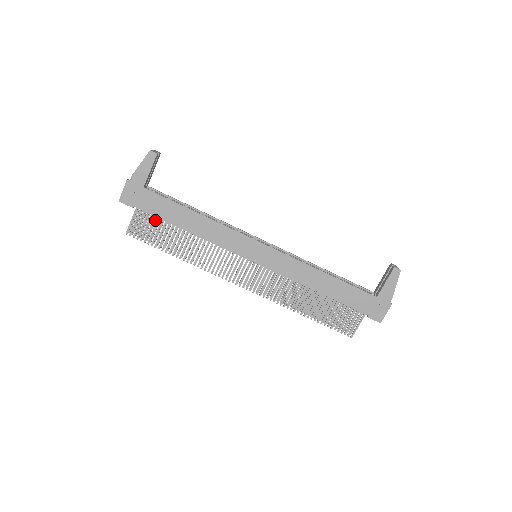
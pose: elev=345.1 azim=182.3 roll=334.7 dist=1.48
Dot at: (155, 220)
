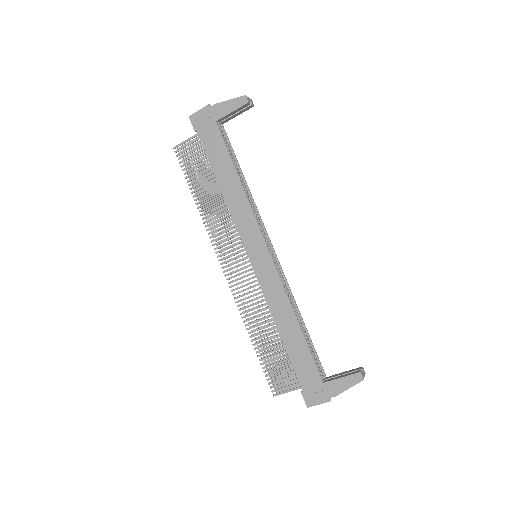
Dot at: occluded
